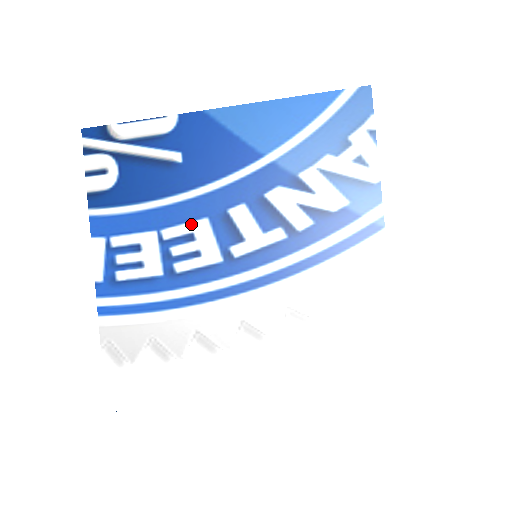
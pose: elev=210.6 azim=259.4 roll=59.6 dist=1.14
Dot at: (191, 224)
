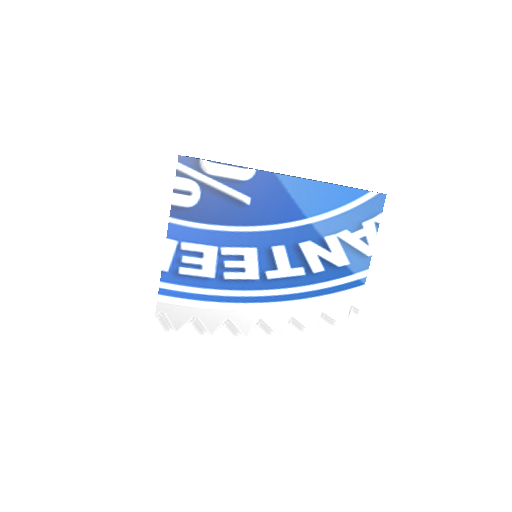
Dot at: (244, 249)
